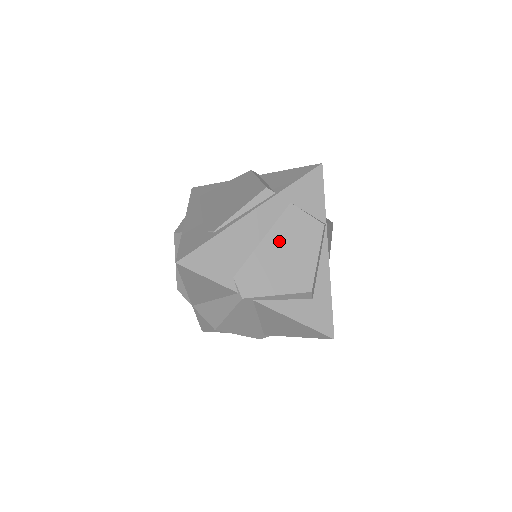
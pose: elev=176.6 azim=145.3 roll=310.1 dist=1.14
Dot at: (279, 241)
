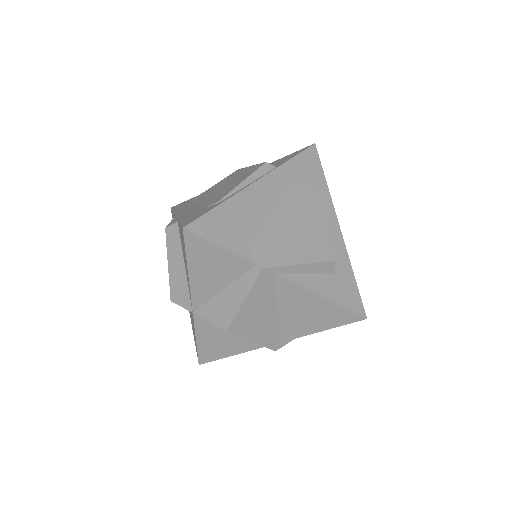
Dot at: (290, 211)
